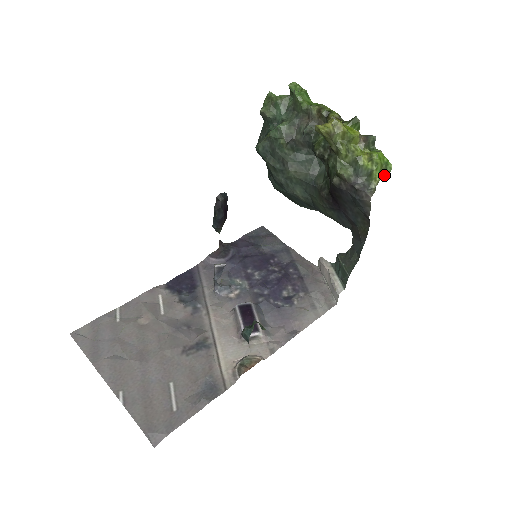
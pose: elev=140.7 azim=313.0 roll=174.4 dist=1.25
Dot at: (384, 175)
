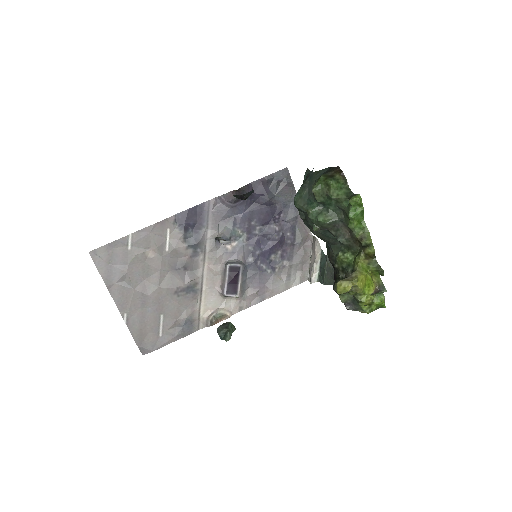
Dot at: (374, 310)
